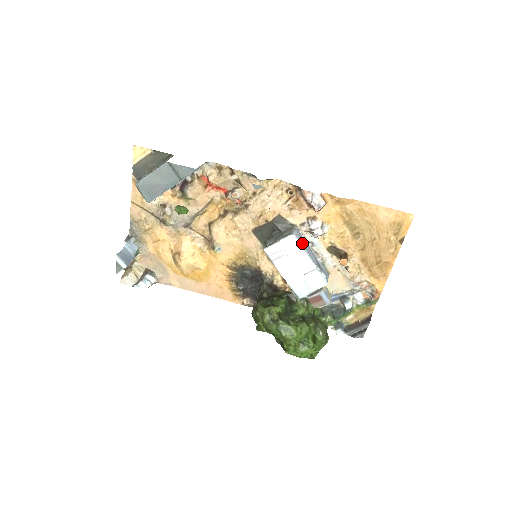
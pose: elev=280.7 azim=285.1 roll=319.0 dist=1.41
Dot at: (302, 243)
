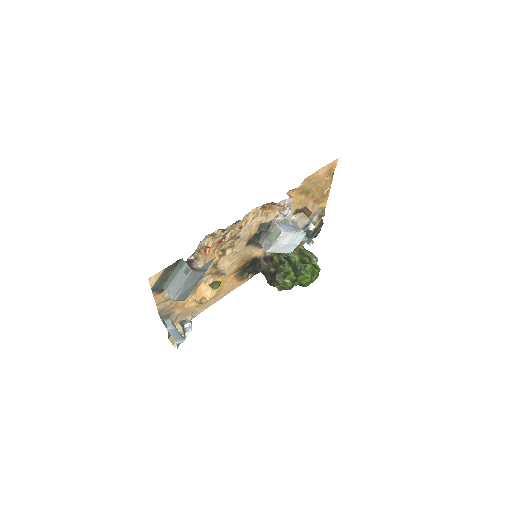
Dot at: (286, 229)
